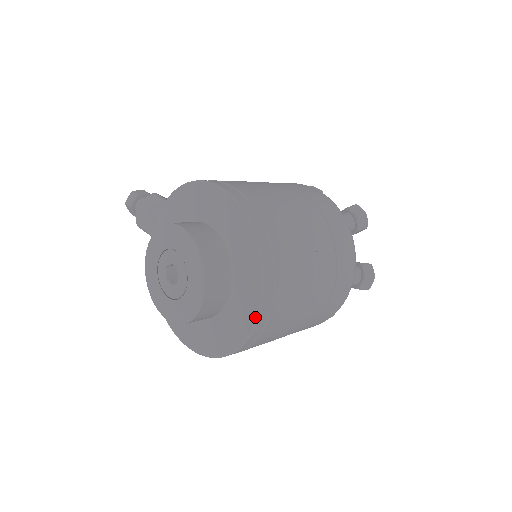
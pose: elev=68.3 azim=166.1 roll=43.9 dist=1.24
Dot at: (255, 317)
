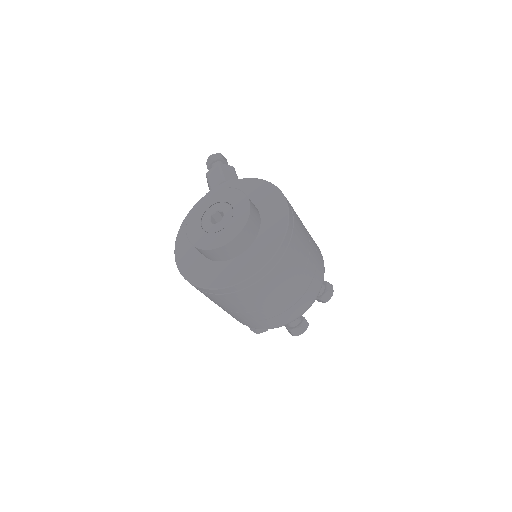
Dot at: (240, 280)
